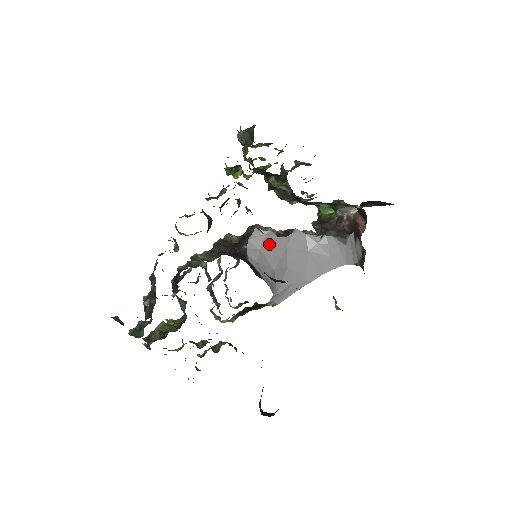
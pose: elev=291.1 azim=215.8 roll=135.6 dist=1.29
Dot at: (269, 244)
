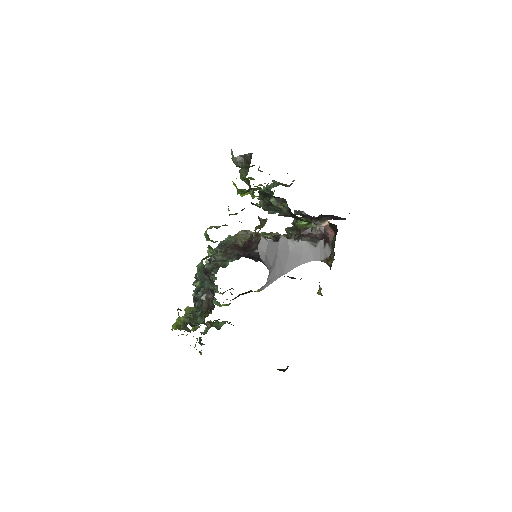
Dot at: (270, 248)
